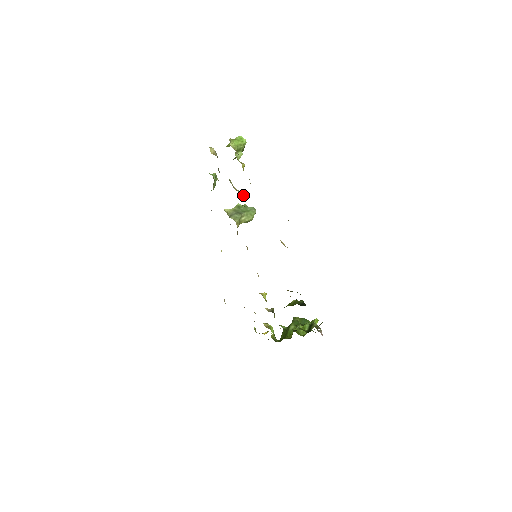
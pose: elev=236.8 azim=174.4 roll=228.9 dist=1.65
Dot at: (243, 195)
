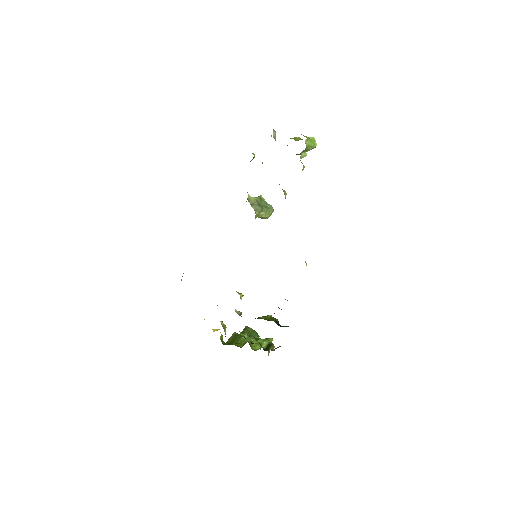
Dot at: (285, 195)
